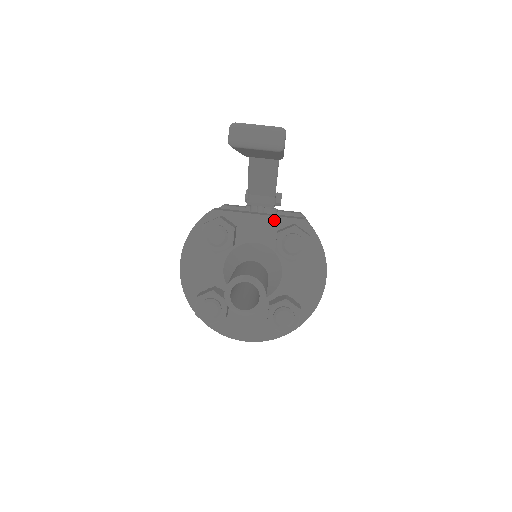
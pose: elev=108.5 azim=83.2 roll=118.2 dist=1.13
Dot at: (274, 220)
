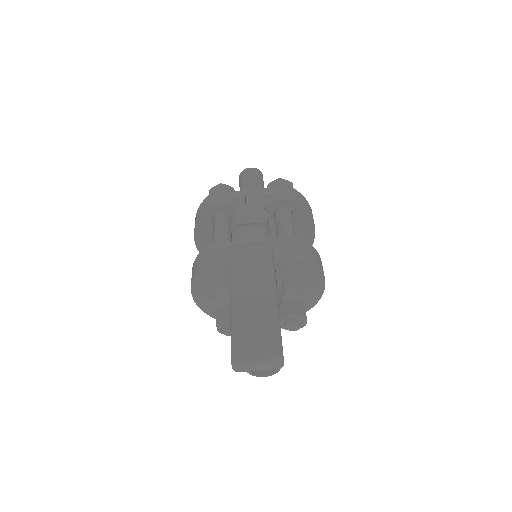
Dot at: occluded
